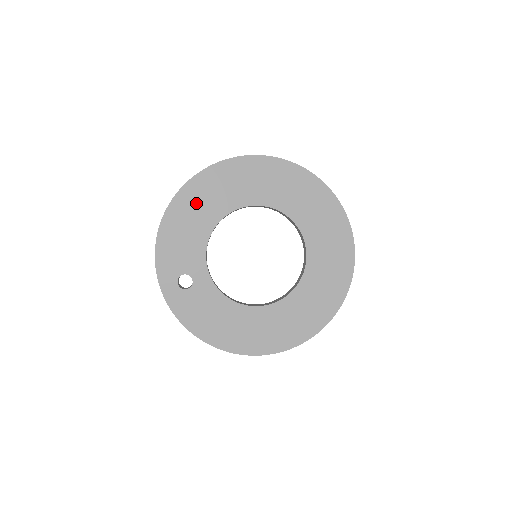
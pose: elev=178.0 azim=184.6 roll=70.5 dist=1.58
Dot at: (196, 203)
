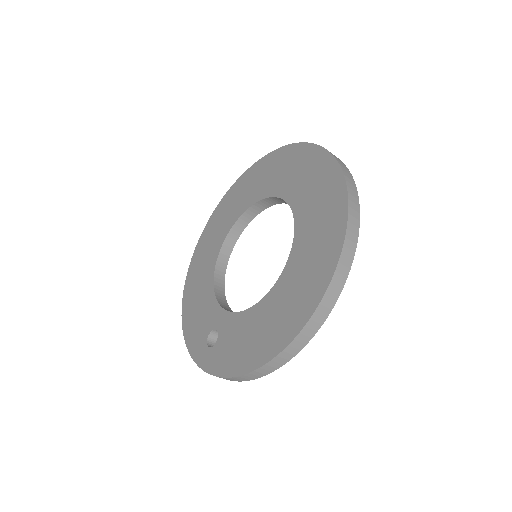
Dot at: (196, 279)
